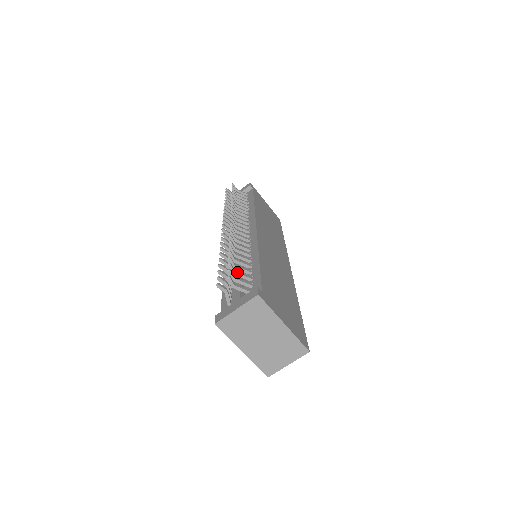
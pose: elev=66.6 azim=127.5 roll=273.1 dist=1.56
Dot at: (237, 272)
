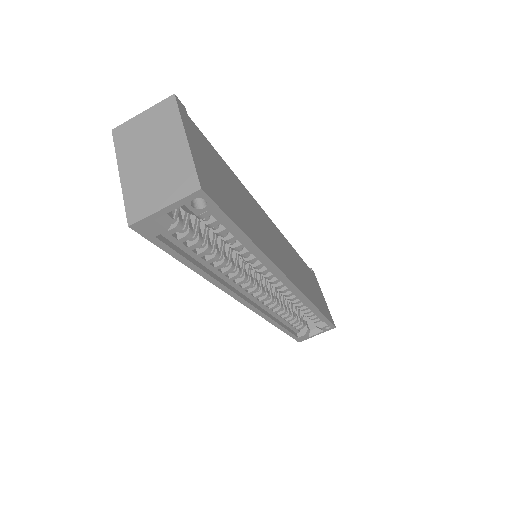
Dot at: occluded
